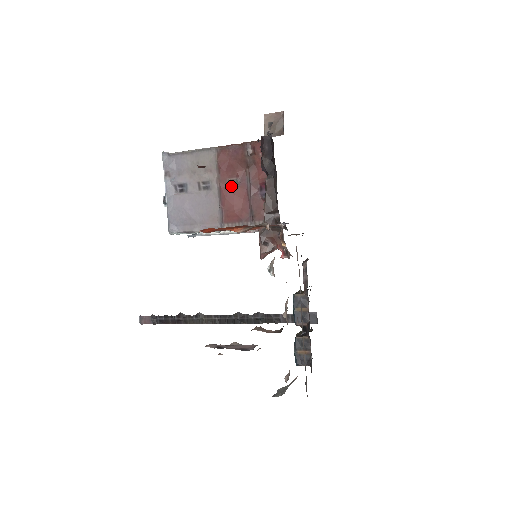
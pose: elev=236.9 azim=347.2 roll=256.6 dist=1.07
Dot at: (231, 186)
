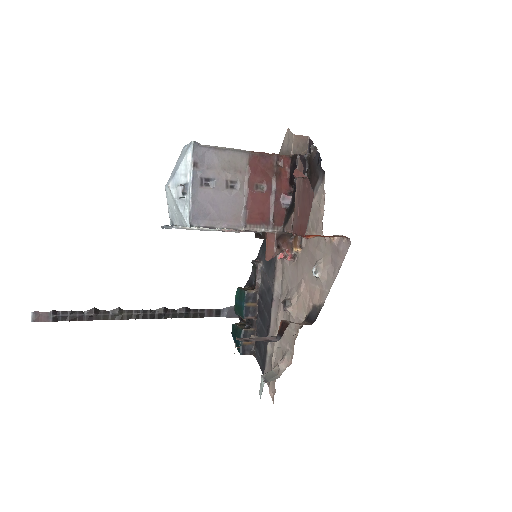
Dot at: (258, 190)
